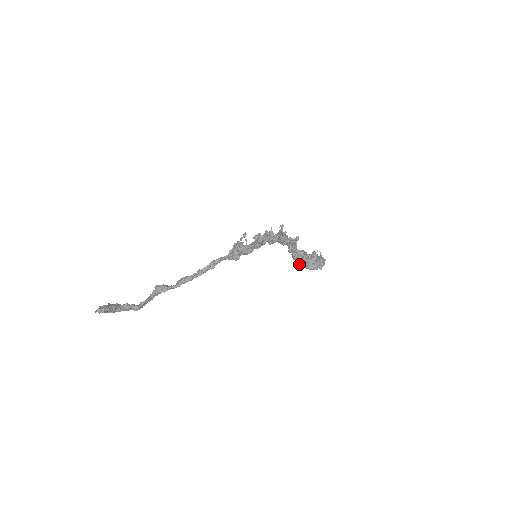
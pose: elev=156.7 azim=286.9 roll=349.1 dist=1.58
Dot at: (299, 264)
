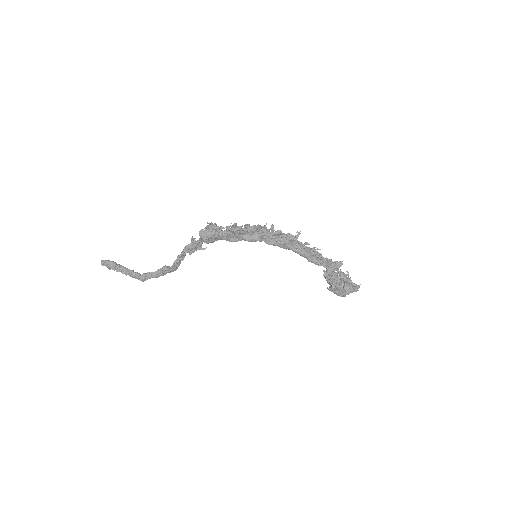
Dot at: (328, 288)
